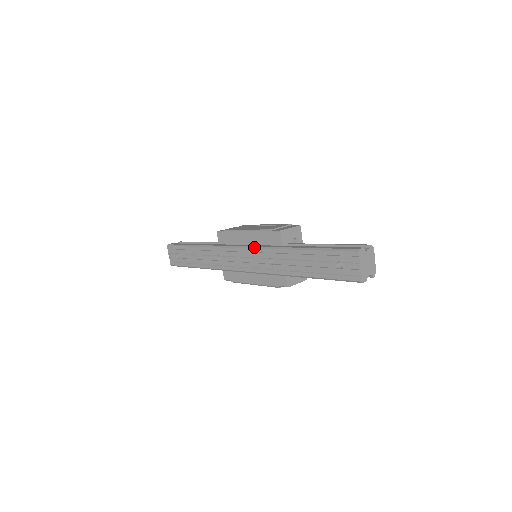
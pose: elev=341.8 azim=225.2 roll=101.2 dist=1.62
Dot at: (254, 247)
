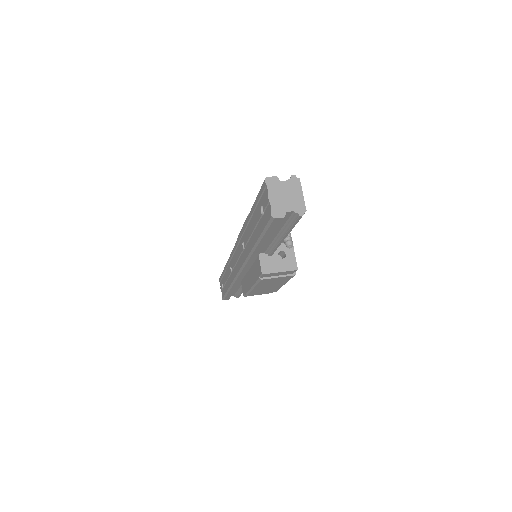
Dot at: occluded
